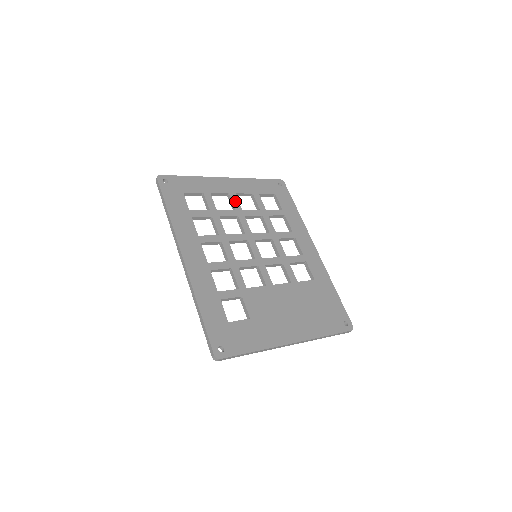
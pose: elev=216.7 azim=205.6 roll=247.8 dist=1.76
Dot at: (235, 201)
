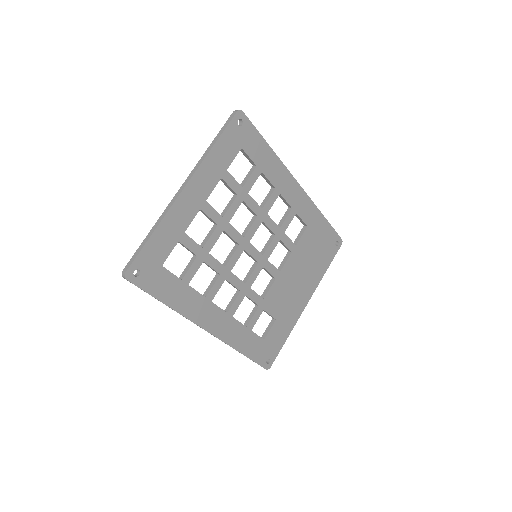
Dot at: (211, 213)
